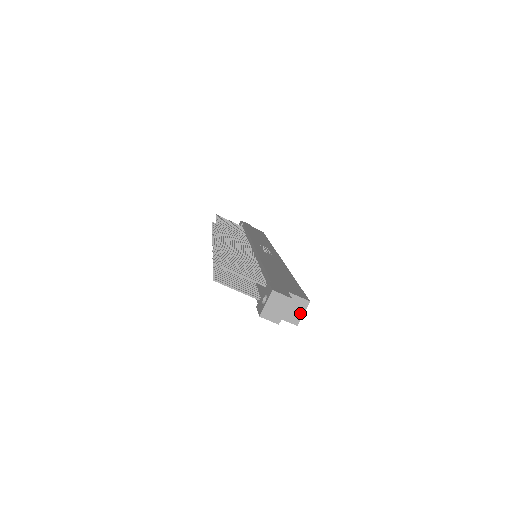
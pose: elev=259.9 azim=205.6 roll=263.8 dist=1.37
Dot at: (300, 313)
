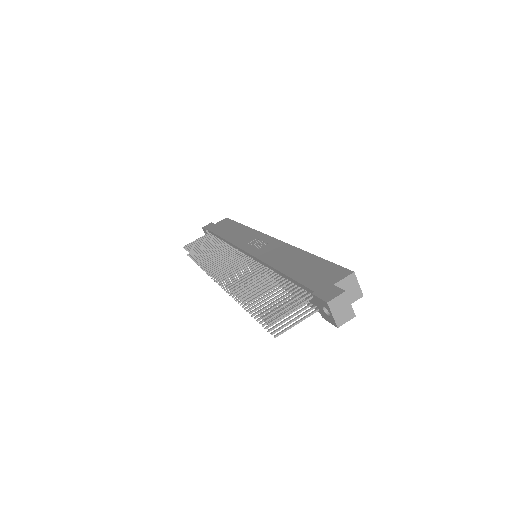
Dot at: (356, 287)
